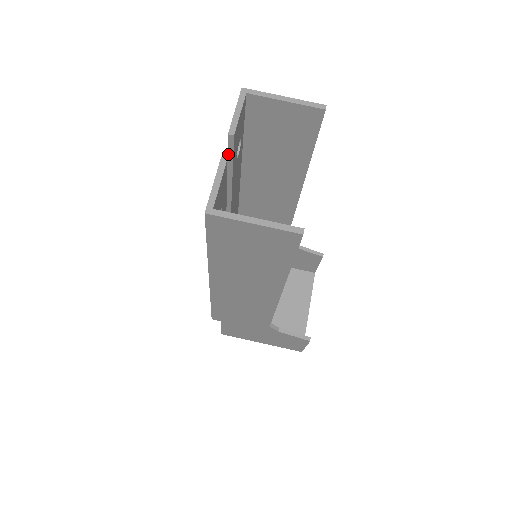
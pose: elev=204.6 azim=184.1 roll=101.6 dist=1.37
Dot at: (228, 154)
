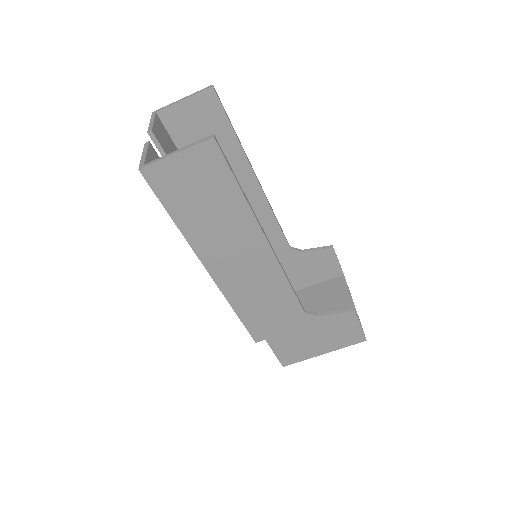
Dot at: (161, 153)
